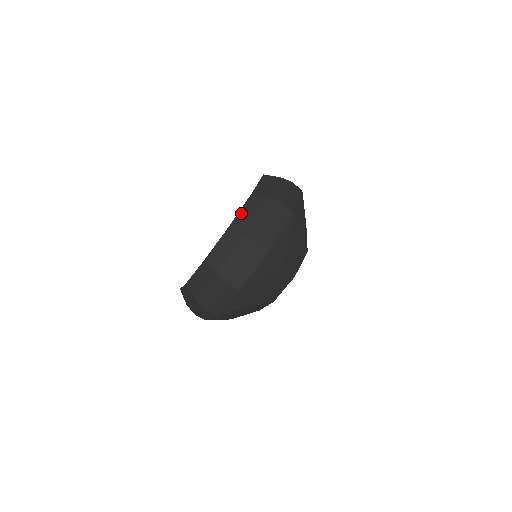
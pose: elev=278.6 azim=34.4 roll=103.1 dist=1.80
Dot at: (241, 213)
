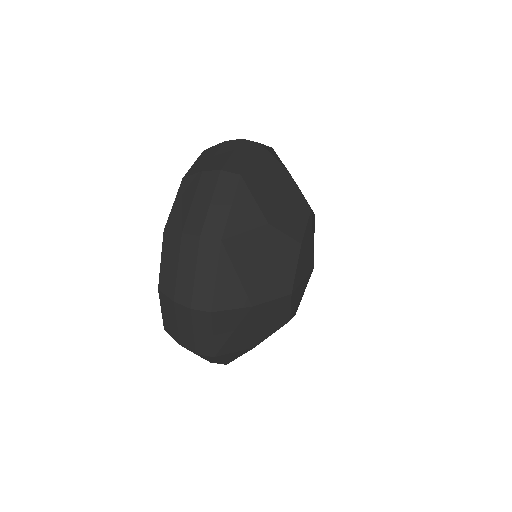
Dot at: occluded
